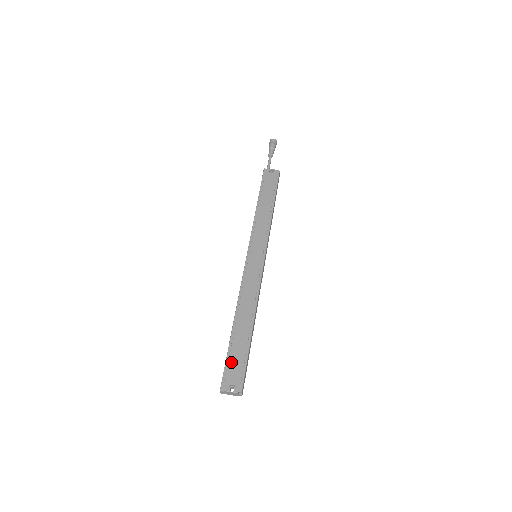
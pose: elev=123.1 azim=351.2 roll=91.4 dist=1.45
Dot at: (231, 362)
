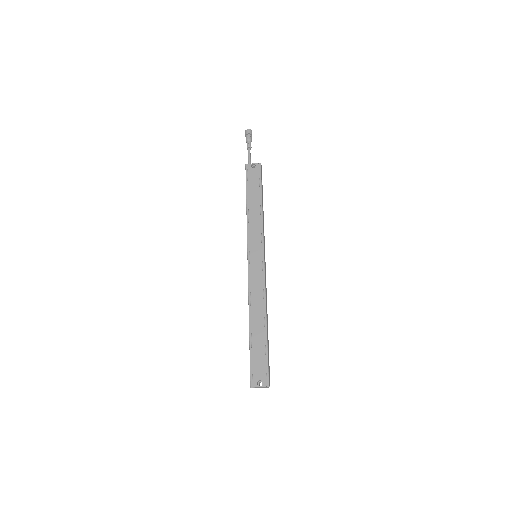
Dot at: (254, 361)
